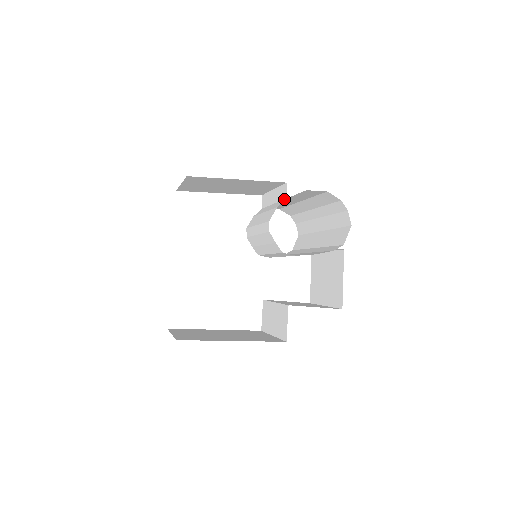
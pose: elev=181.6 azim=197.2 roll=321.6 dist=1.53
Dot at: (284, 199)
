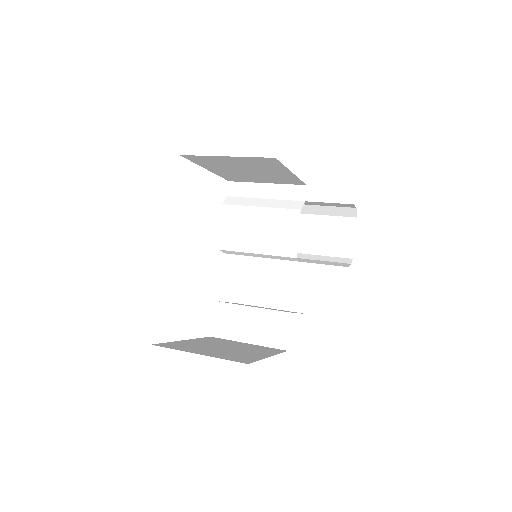
Dot at: (297, 201)
